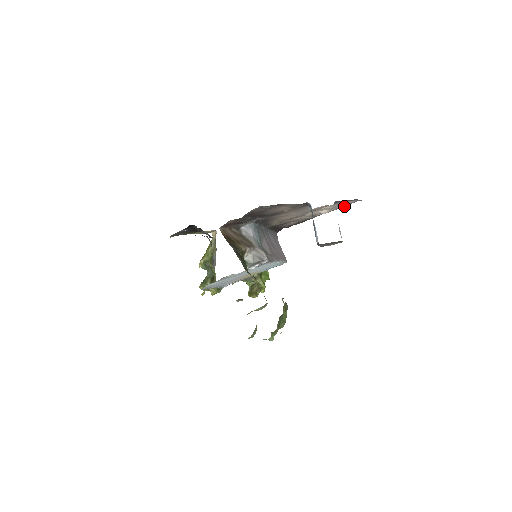
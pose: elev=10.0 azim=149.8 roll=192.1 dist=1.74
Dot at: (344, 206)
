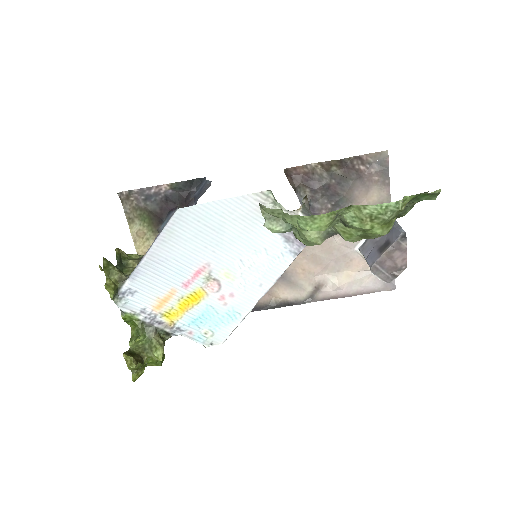
Dot at: (359, 294)
